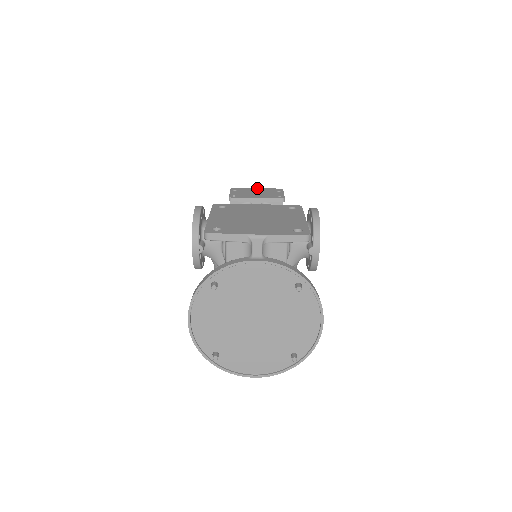
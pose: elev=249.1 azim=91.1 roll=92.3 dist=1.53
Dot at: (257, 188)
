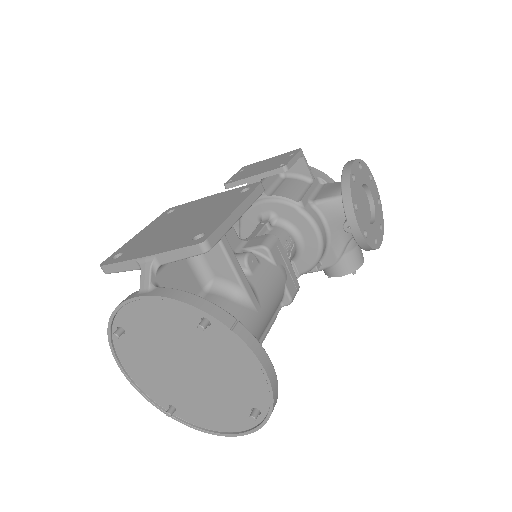
Dot at: (271, 158)
